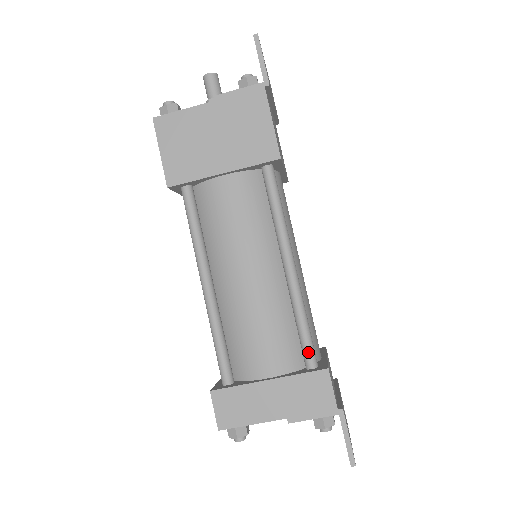
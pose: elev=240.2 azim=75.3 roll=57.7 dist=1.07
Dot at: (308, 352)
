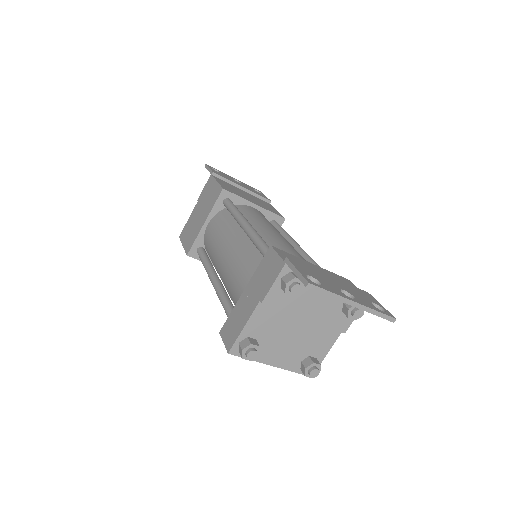
Dot at: occluded
